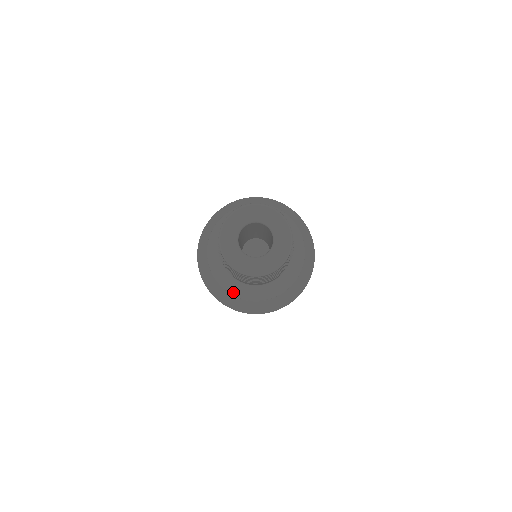
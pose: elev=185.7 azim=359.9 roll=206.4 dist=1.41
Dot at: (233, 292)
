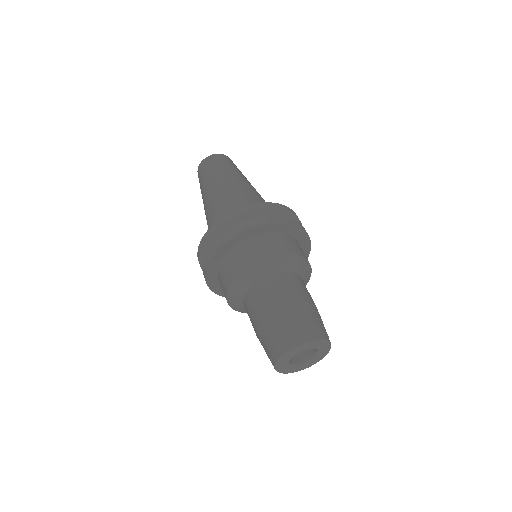
Dot at: occluded
